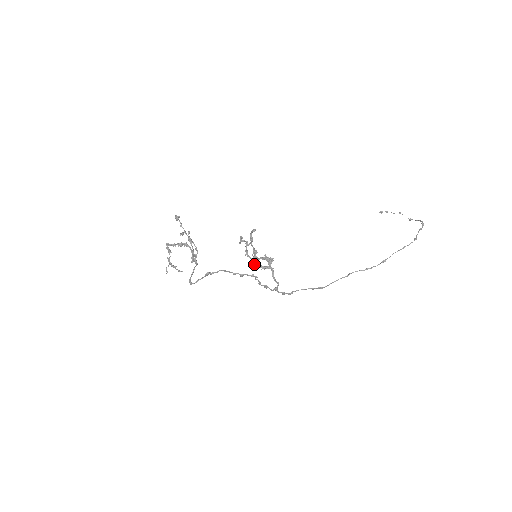
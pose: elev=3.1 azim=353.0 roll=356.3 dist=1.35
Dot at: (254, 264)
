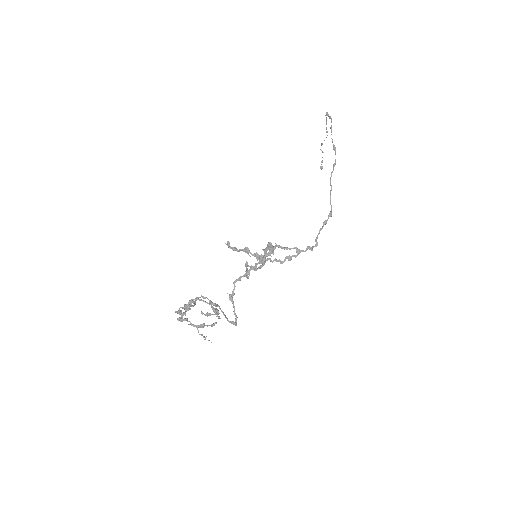
Dot at: (259, 258)
